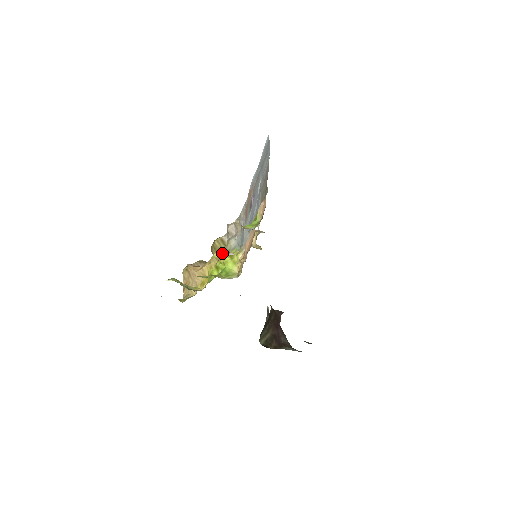
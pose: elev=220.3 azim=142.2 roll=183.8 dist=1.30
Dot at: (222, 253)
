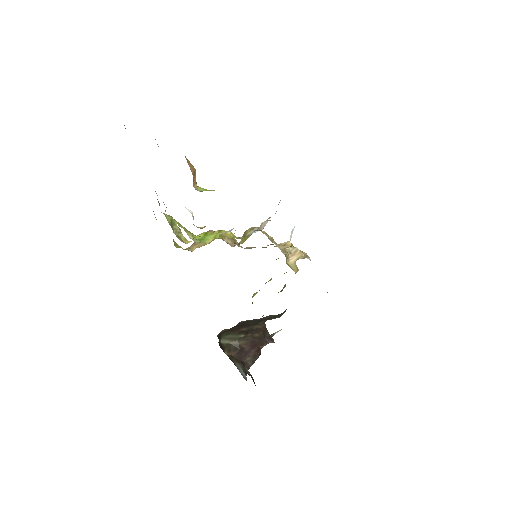
Dot at: (244, 240)
